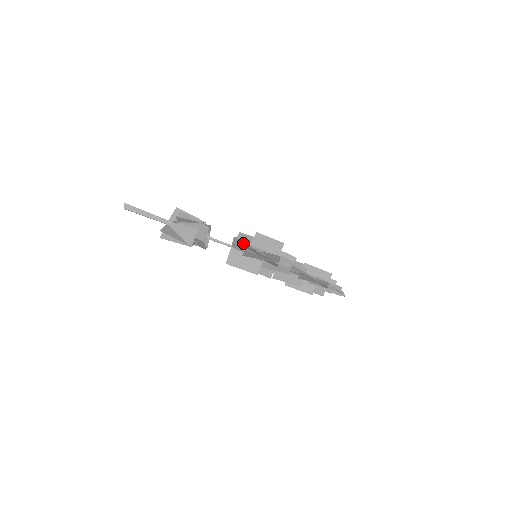
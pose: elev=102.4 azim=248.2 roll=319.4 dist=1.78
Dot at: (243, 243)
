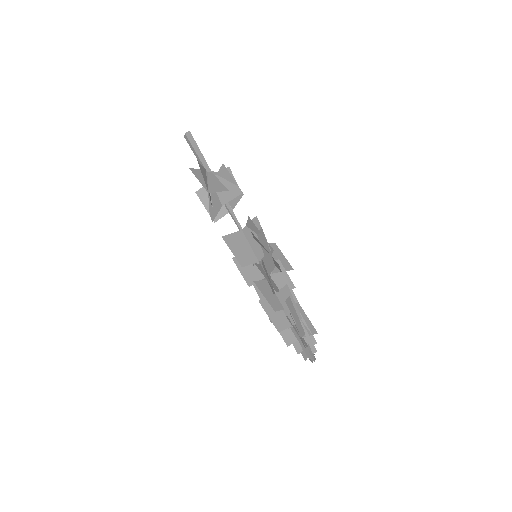
Dot at: (259, 228)
